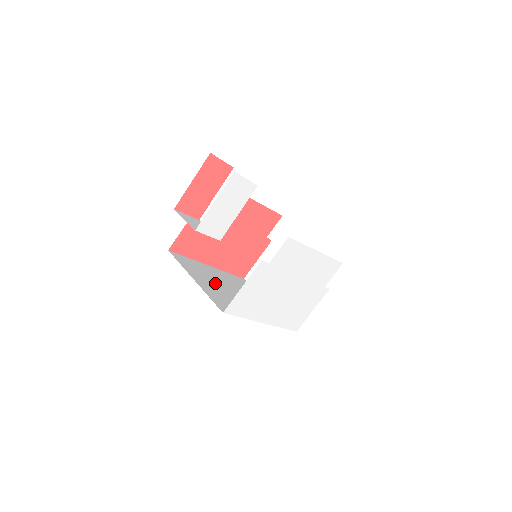
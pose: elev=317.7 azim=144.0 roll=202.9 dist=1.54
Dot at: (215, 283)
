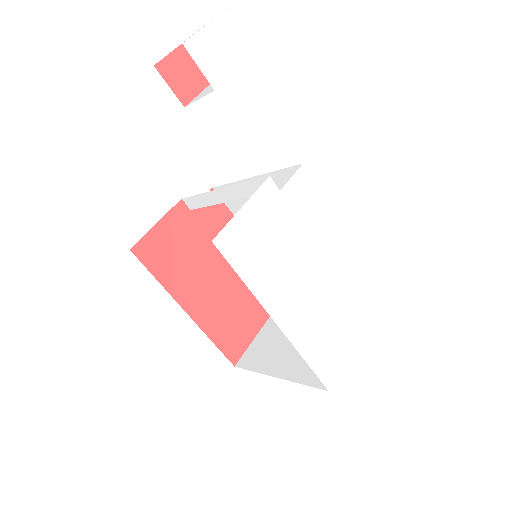
Dot at: occluded
